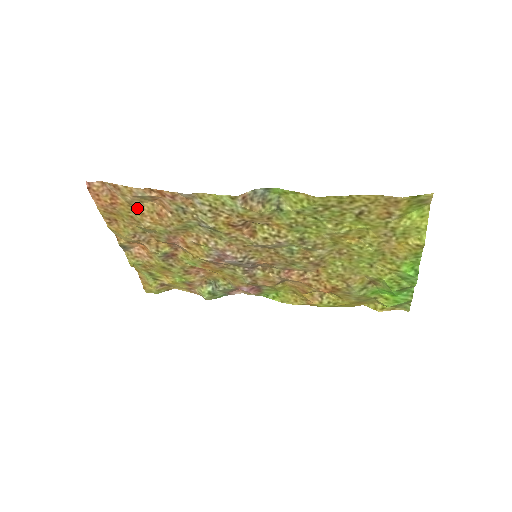
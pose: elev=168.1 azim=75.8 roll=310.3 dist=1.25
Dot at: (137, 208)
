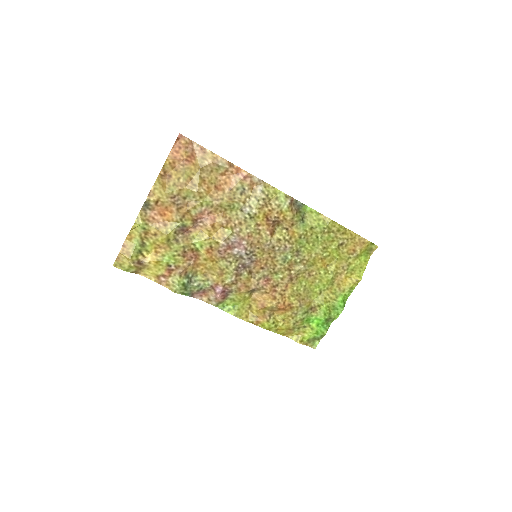
Dot at: (203, 174)
